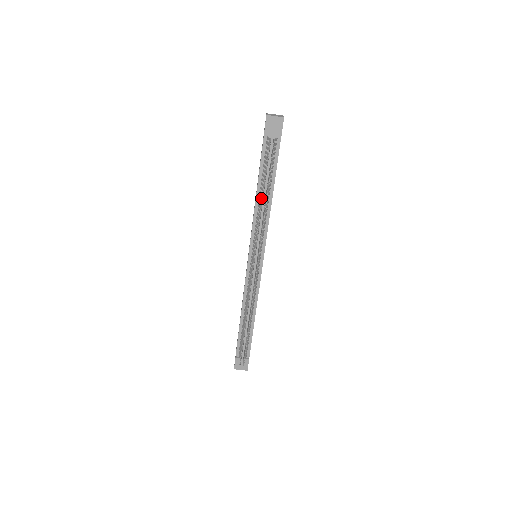
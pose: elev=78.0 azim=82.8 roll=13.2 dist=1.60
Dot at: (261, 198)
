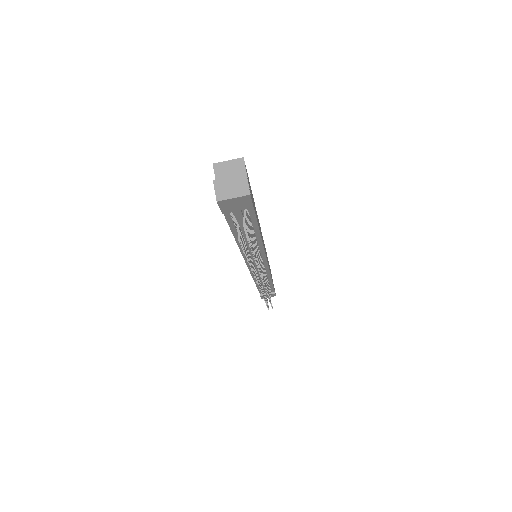
Dot at: occluded
